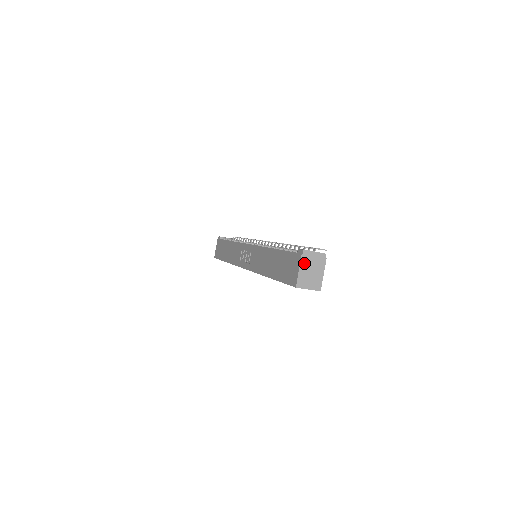
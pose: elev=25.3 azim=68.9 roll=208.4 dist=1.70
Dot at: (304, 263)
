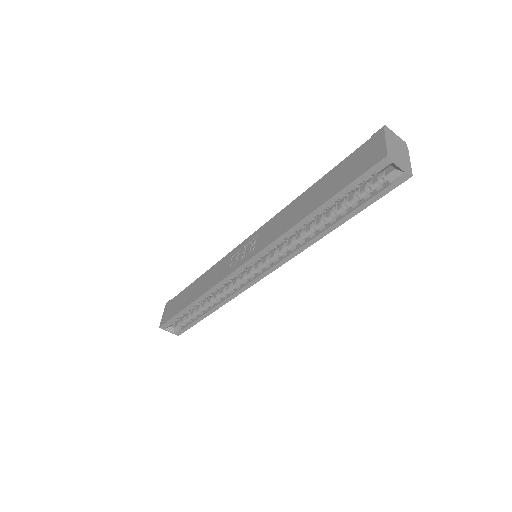
Dot at: (388, 137)
